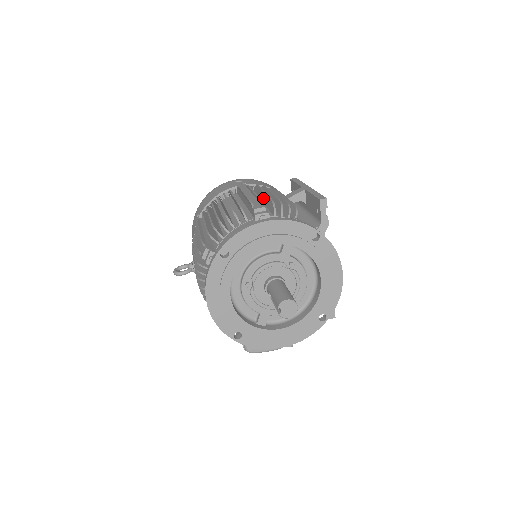
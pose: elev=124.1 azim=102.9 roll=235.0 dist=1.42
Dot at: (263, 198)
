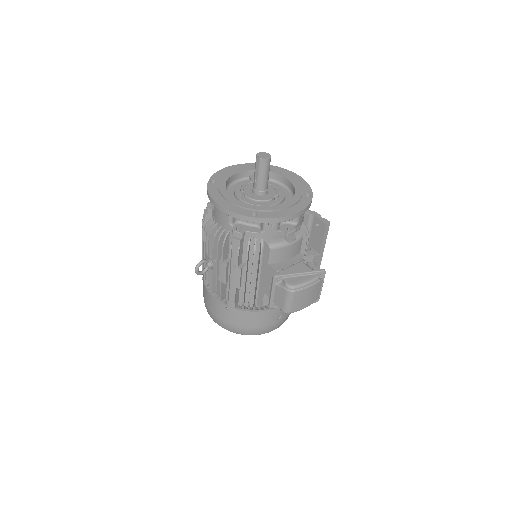
Dot at: occluded
